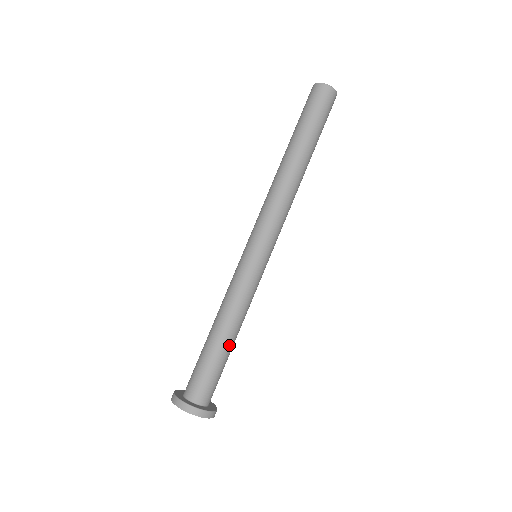
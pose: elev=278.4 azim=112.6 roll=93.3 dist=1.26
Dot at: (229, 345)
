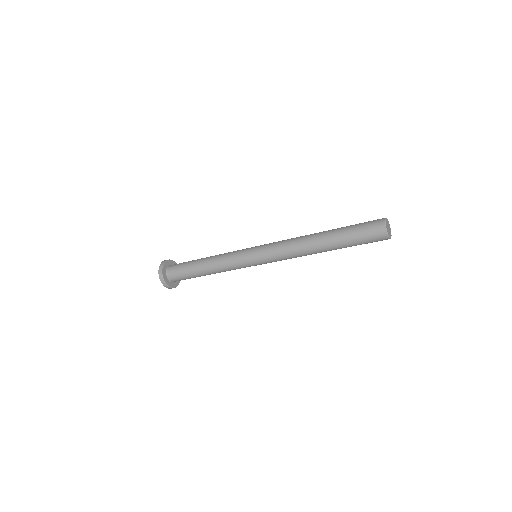
Dot at: (205, 275)
